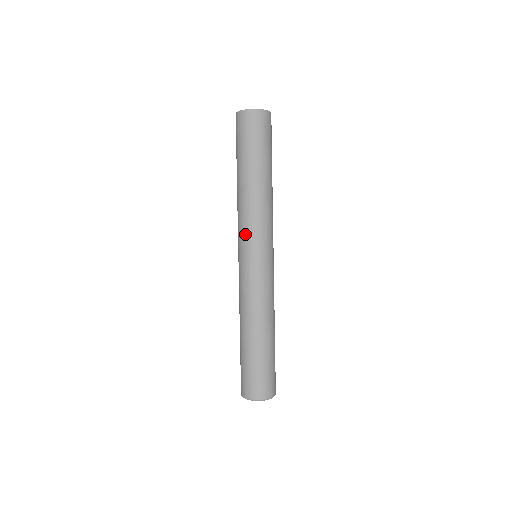
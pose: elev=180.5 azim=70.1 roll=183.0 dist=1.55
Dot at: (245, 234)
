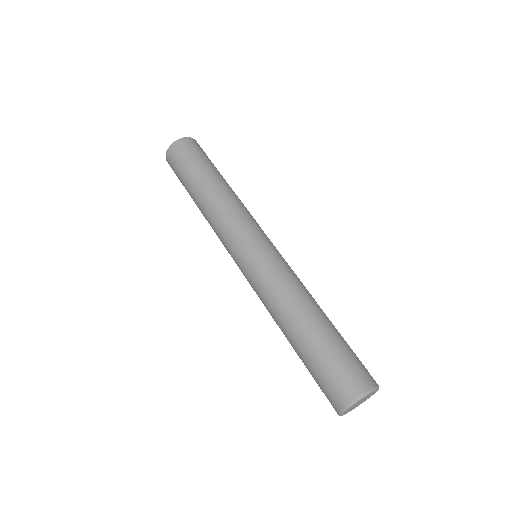
Dot at: (226, 241)
